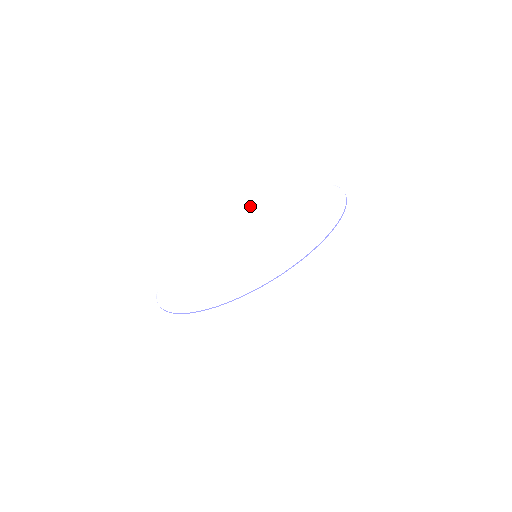
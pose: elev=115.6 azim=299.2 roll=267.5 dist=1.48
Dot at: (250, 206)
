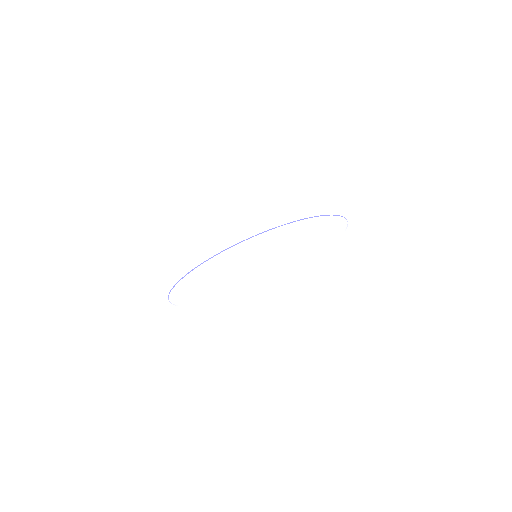
Dot at: occluded
